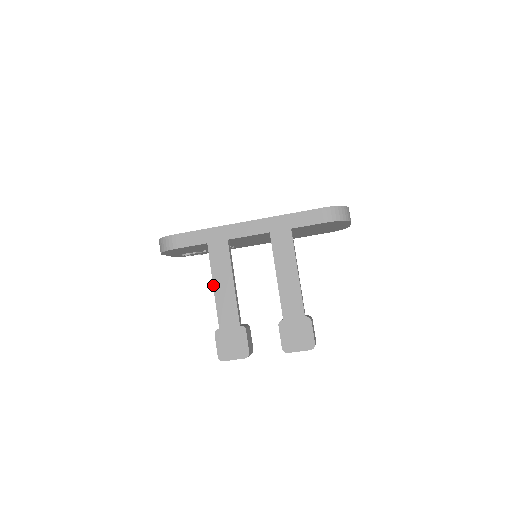
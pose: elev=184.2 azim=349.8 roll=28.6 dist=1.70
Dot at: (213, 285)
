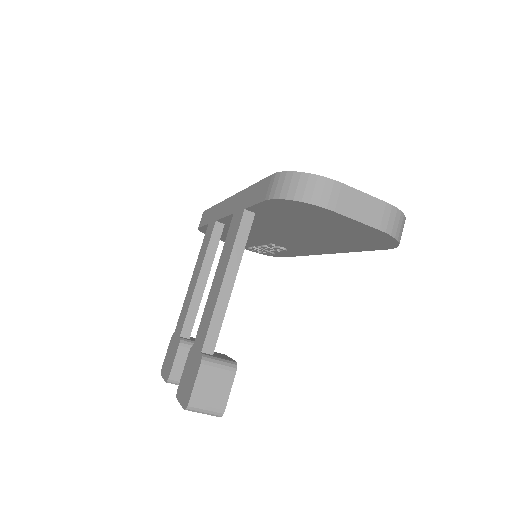
Dot at: (192, 277)
